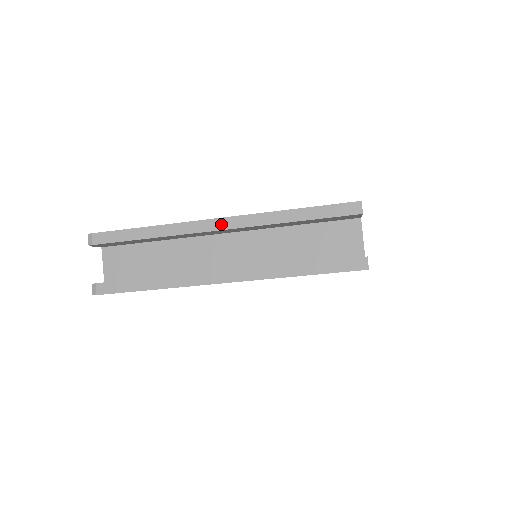
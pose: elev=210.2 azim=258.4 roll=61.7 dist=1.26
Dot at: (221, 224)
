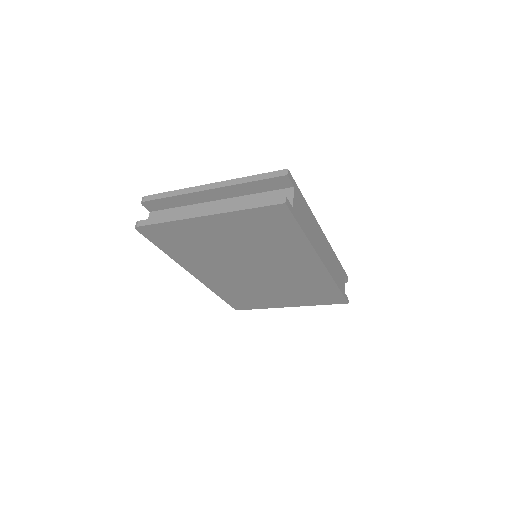
Dot at: (211, 186)
